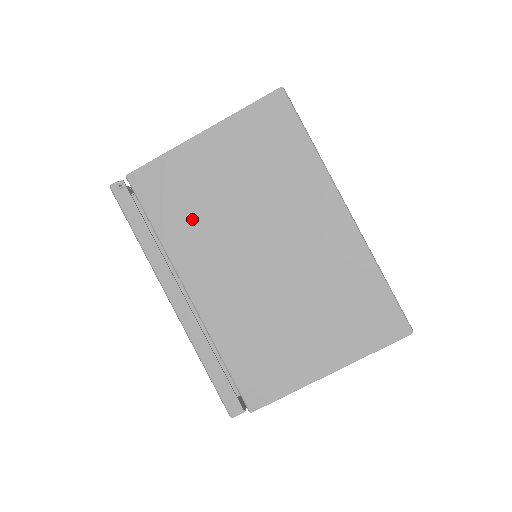
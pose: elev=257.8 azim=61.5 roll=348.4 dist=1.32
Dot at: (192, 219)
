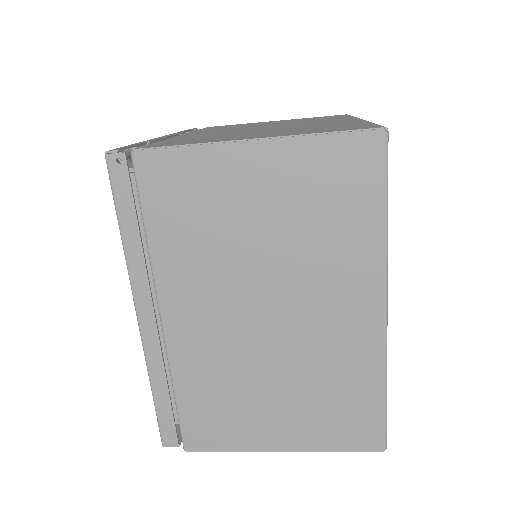
Dot at: (198, 242)
